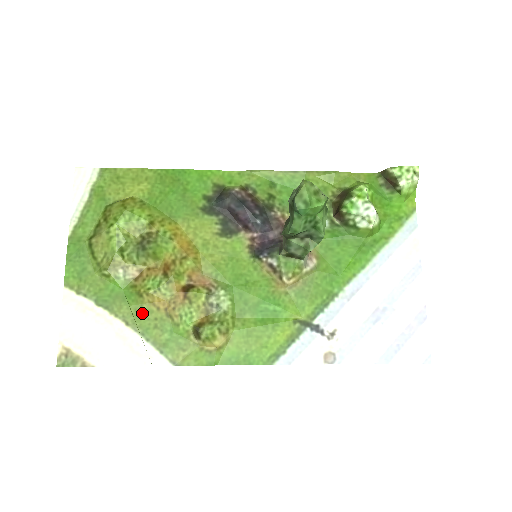
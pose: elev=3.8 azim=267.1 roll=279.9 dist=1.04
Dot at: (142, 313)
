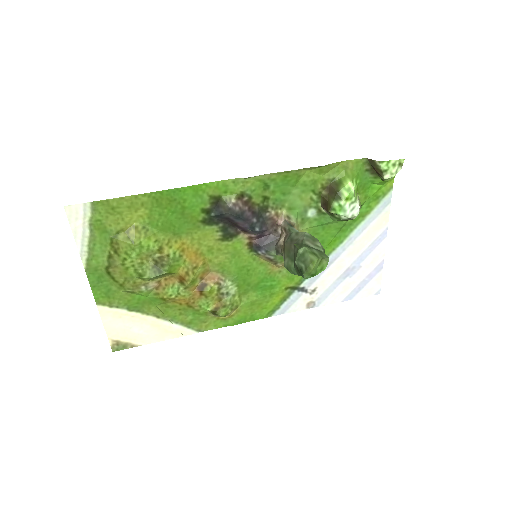
Dot at: (168, 308)
